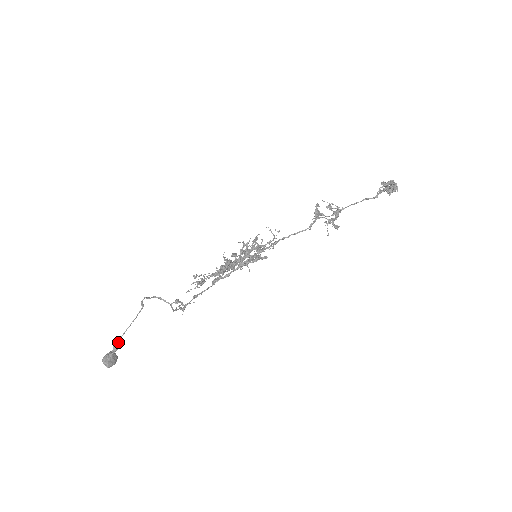
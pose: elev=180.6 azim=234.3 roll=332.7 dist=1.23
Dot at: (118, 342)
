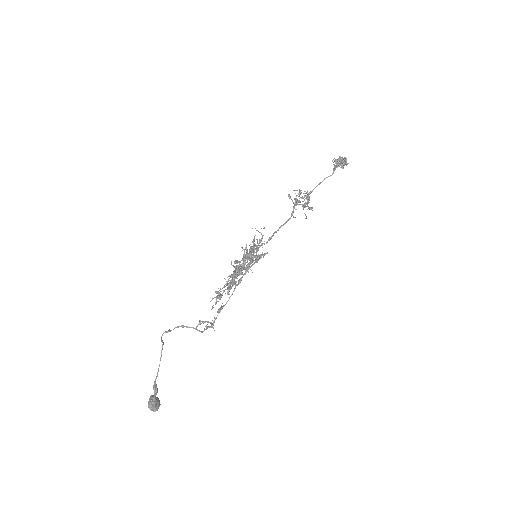
Dot at: (156, 384)
